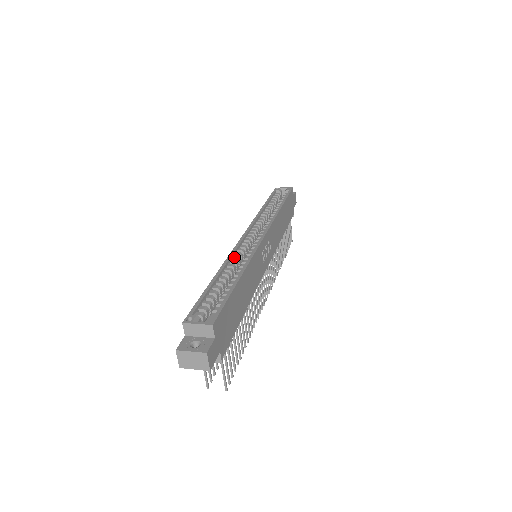
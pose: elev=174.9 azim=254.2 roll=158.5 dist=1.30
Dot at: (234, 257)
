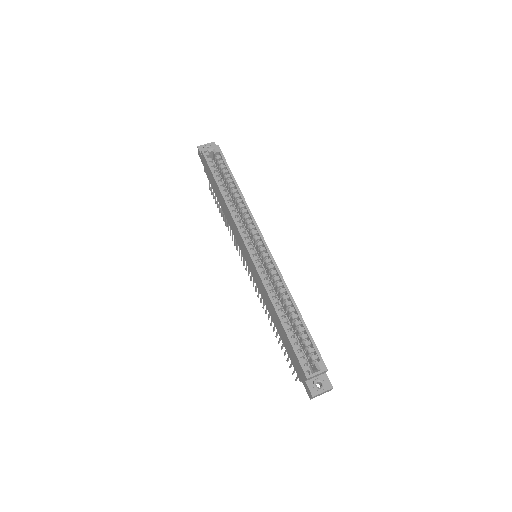
Dot at: (267, 283)
